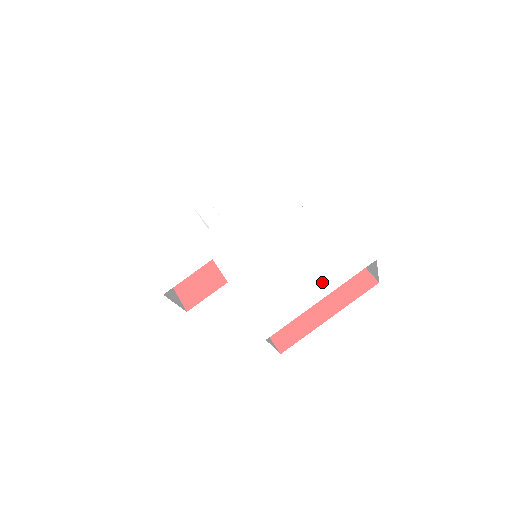
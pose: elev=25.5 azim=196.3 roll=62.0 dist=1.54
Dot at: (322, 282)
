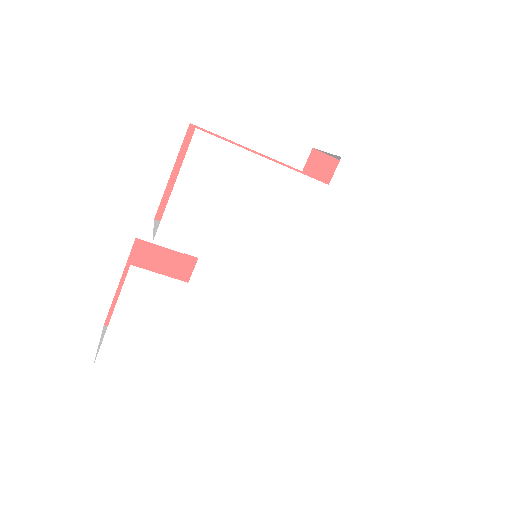
Dot at: (387, 262)
